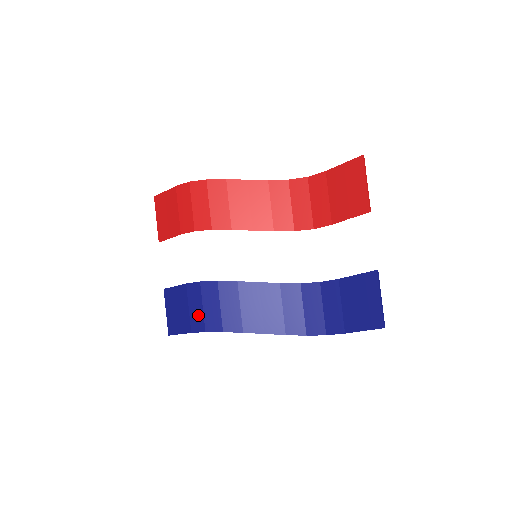
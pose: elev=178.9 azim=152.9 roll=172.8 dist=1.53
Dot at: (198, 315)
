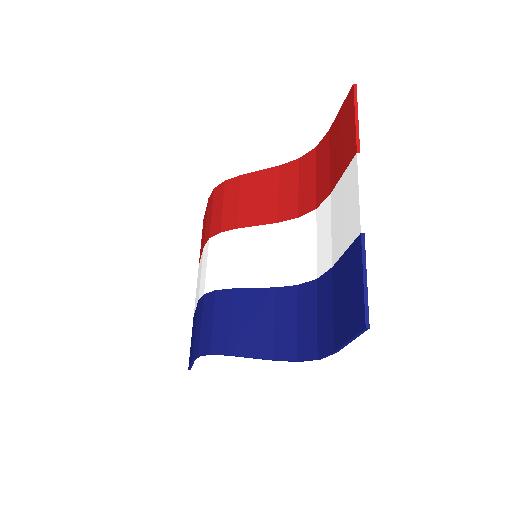
Dot at: (198, 335)
